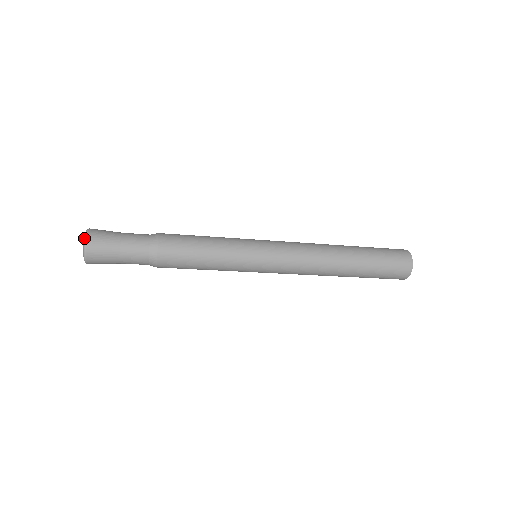
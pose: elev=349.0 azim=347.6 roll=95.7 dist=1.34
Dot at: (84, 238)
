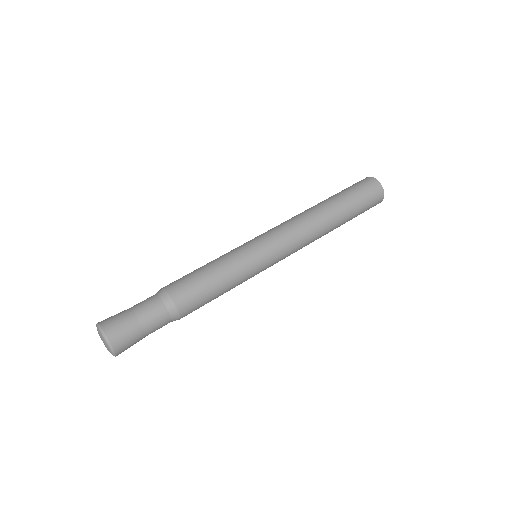
Dot at: (97, 328)
